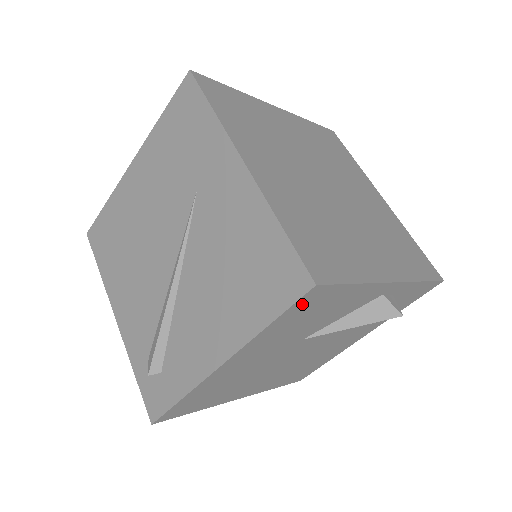
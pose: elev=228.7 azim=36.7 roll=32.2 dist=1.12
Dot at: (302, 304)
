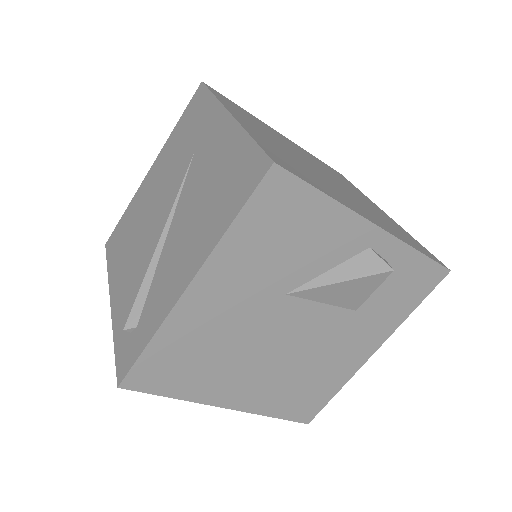
Dot at: (266, 198)
